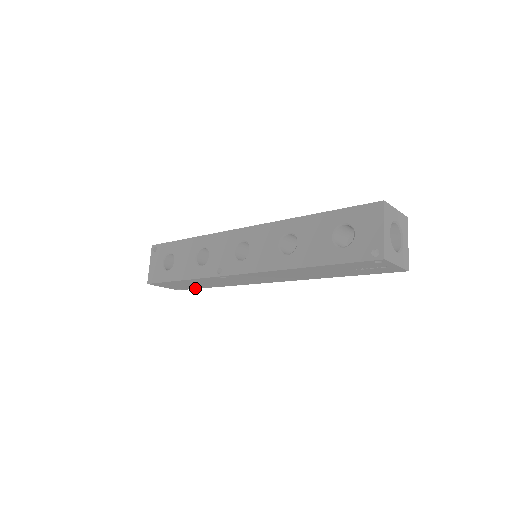
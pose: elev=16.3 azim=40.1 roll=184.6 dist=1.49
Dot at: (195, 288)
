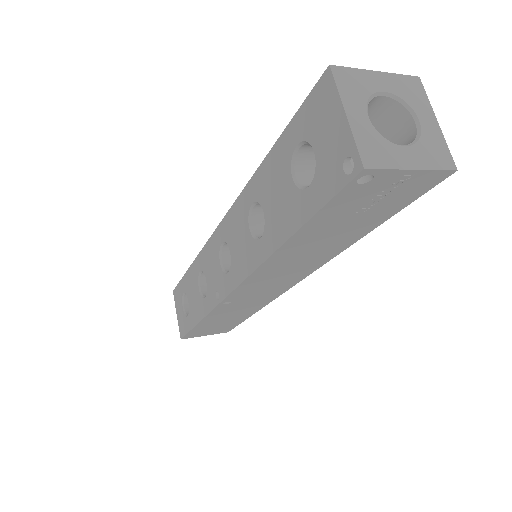
Dot at: (237, 324)
